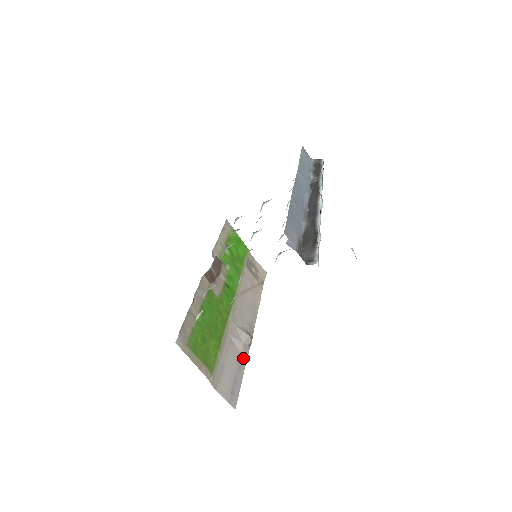
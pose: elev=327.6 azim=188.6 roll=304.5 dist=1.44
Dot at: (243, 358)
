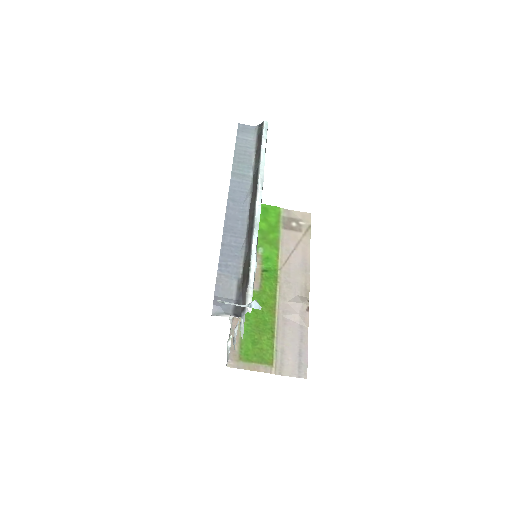
Dot at: (304, 326)
